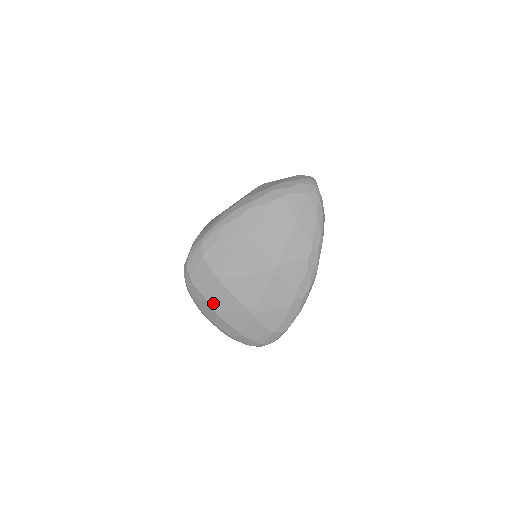
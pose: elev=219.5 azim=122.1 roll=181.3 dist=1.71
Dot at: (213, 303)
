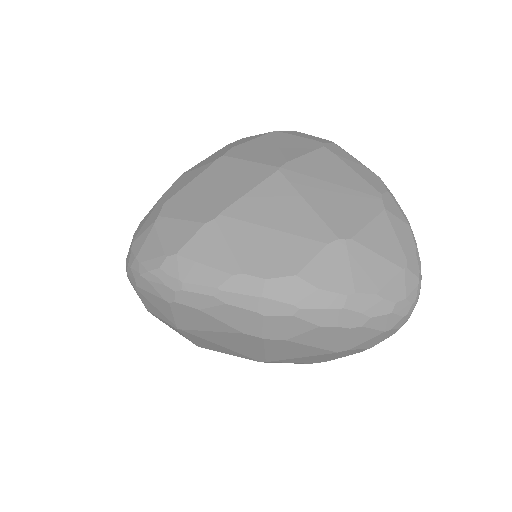
Dot at: (154, 315)
